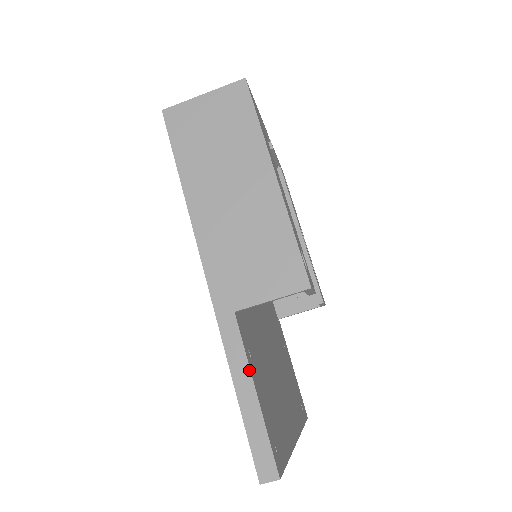
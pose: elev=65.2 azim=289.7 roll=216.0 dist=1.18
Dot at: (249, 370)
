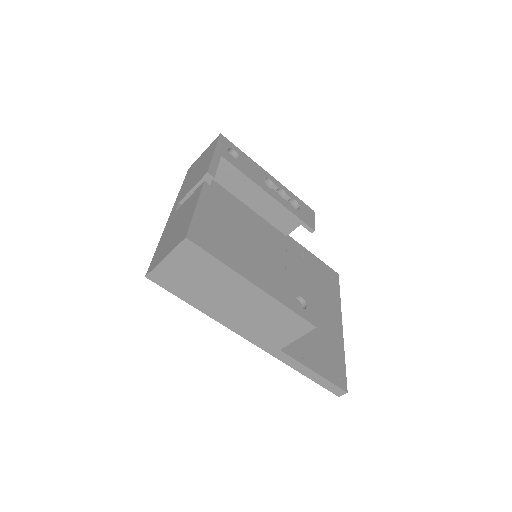
Dot at: (305, 367)
